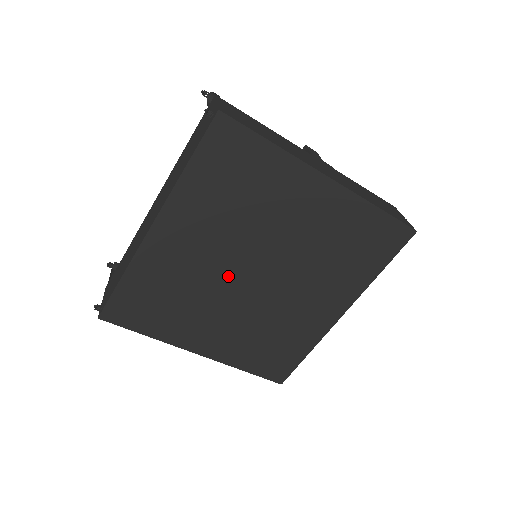
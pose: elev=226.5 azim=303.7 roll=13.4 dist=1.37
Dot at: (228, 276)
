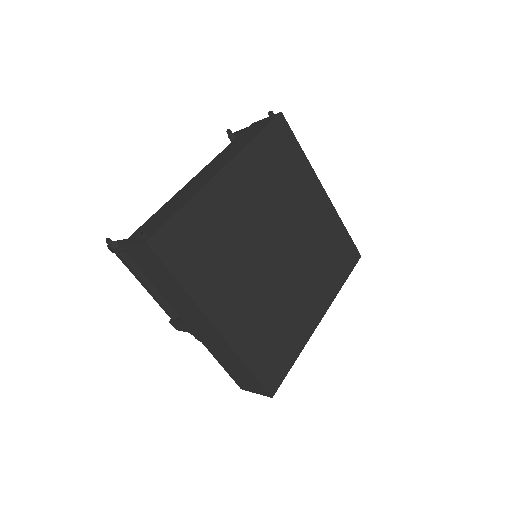
Dot at: (259, 242)
